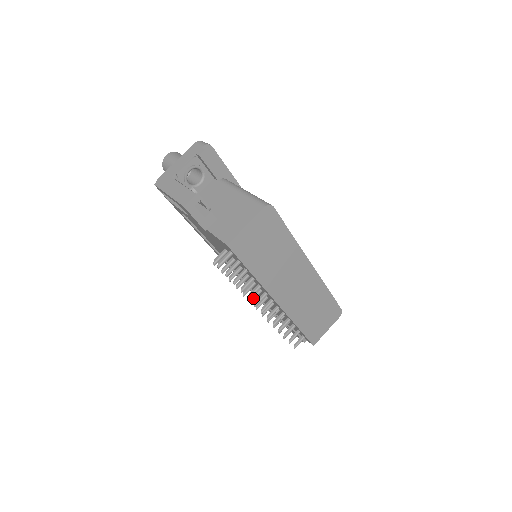
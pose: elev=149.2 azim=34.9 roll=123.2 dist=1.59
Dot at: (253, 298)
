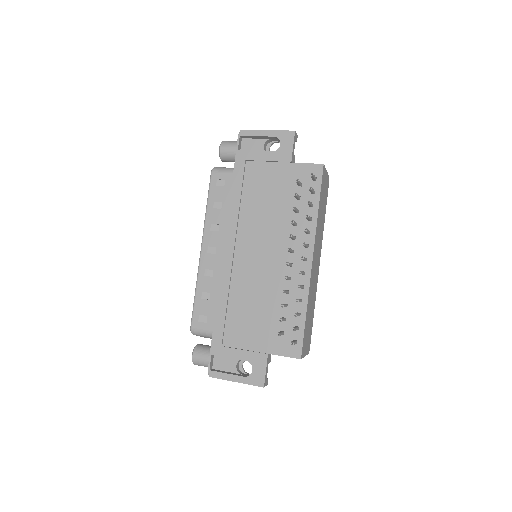
Dot at: (291, 249)
